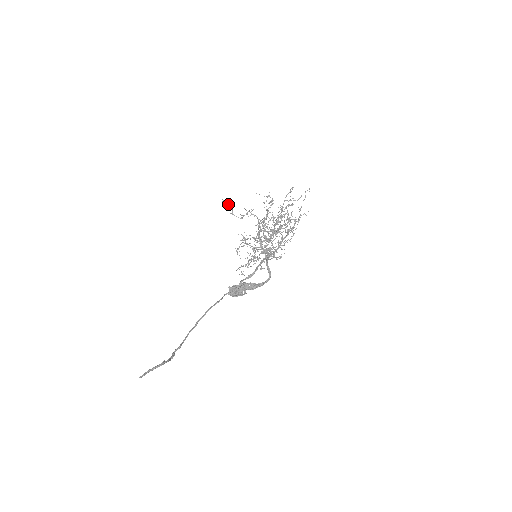
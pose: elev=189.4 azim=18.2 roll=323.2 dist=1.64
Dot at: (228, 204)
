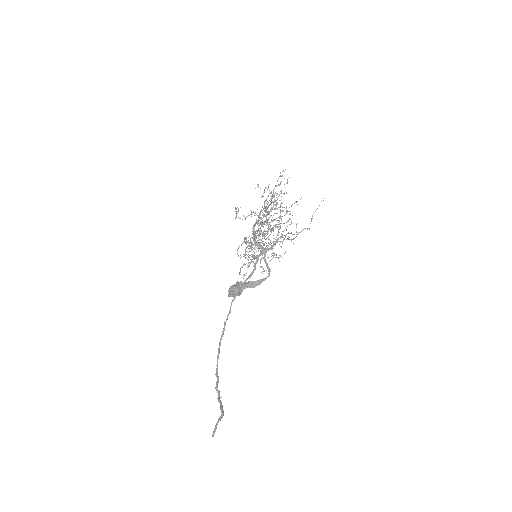
Dot at: (235, 208)
